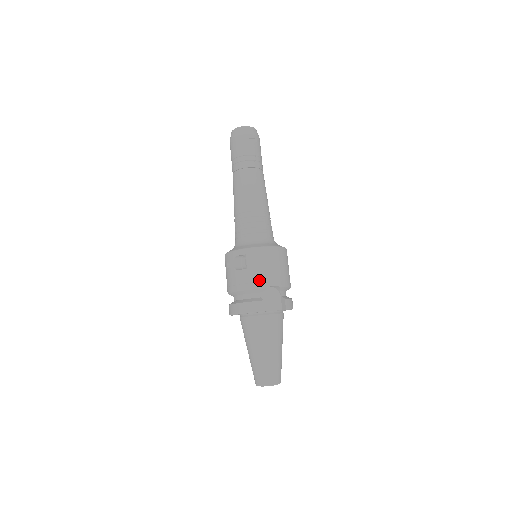
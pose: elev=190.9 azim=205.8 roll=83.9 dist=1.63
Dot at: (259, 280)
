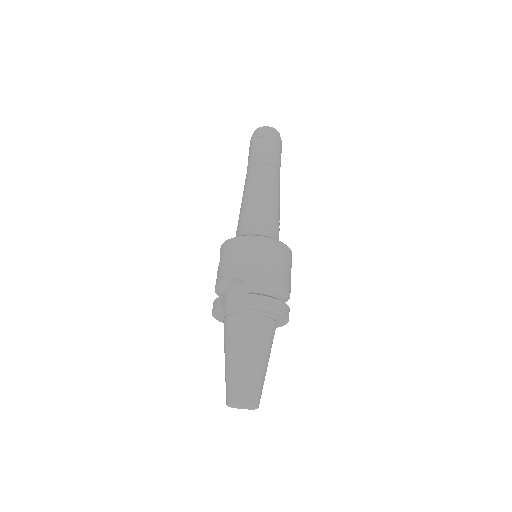
Dot at: (223, 274)
